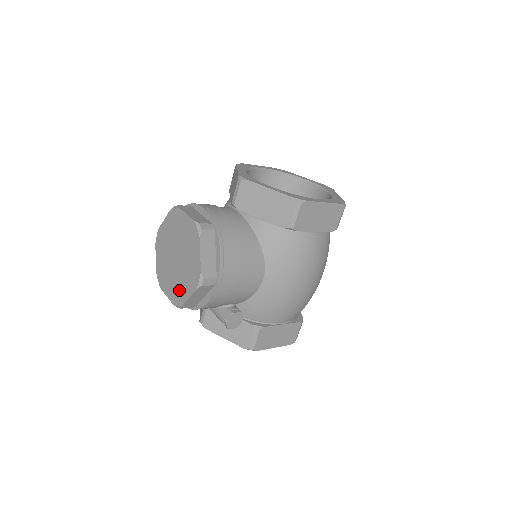
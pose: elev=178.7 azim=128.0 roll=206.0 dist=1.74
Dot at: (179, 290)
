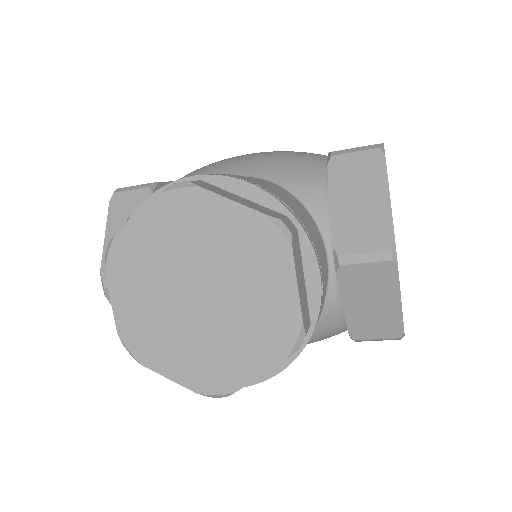
Dot at: (154, 340)
